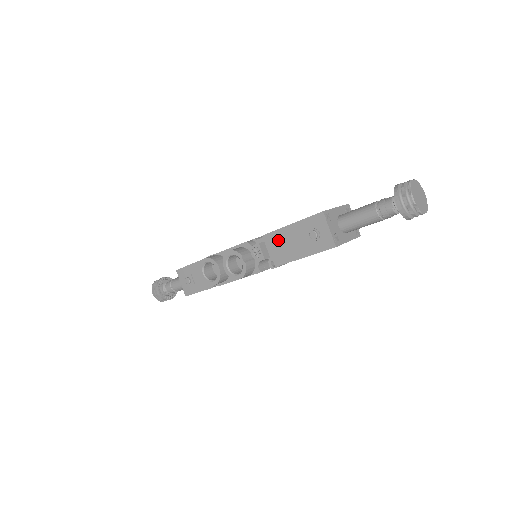
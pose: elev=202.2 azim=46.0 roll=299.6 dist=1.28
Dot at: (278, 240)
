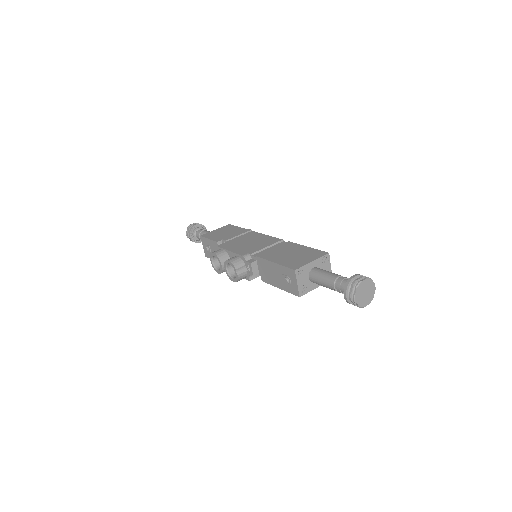
Dot at: (265, 266)
